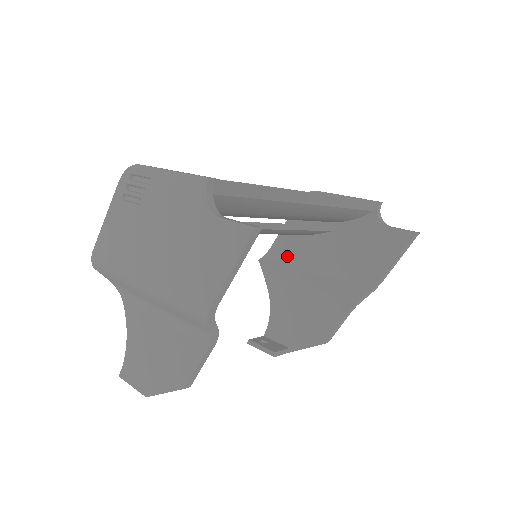
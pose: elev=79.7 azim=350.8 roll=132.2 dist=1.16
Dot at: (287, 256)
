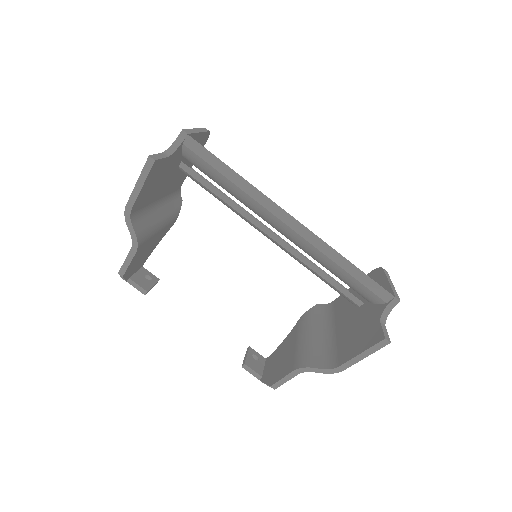
Dot at: (331, 312)
